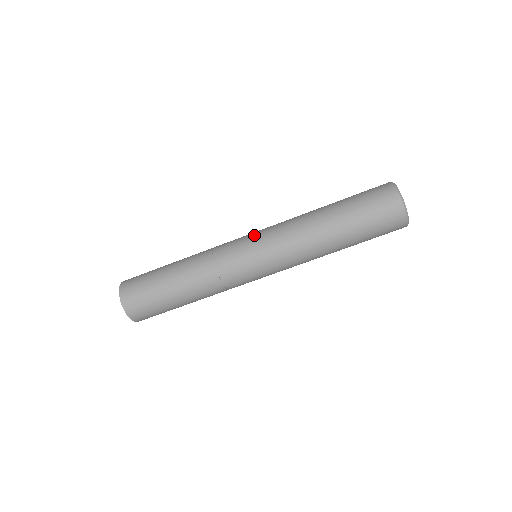
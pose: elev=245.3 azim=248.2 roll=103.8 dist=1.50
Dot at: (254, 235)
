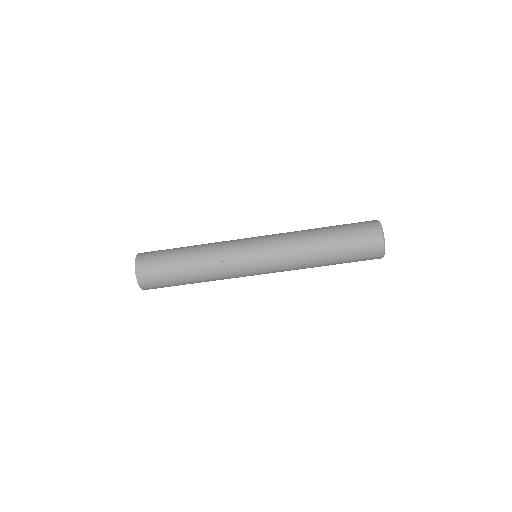
Dot at: (260, 253)
